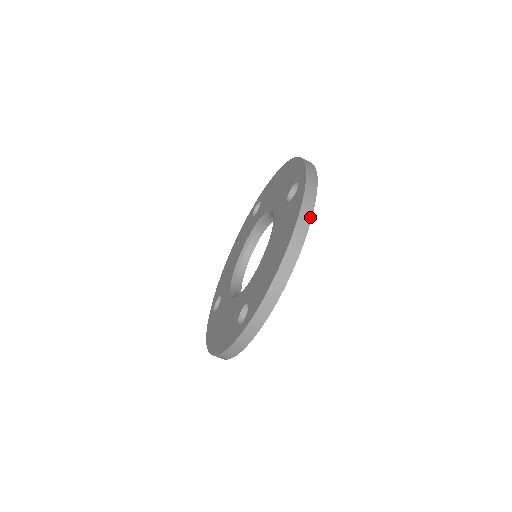
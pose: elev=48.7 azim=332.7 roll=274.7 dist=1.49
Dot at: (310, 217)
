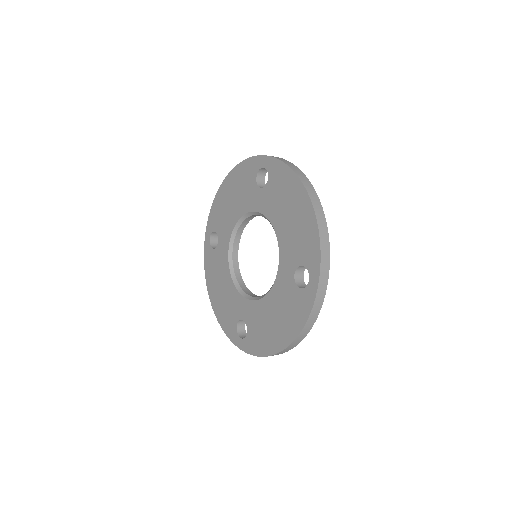
Dot at: (301, 171)
